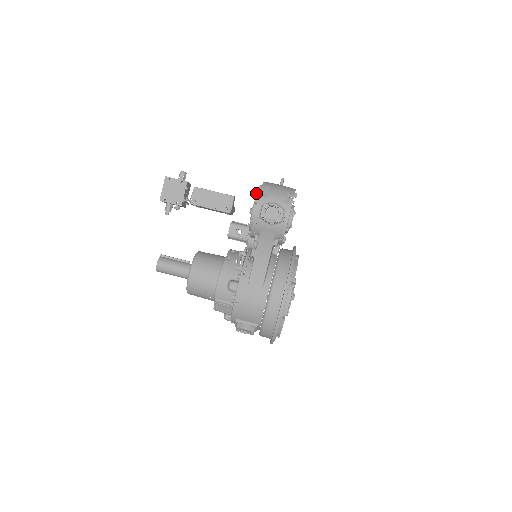
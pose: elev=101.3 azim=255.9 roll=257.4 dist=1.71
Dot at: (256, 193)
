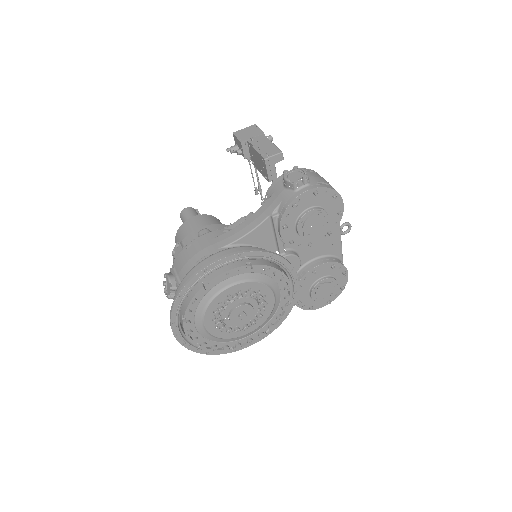
Dot at: occluded
